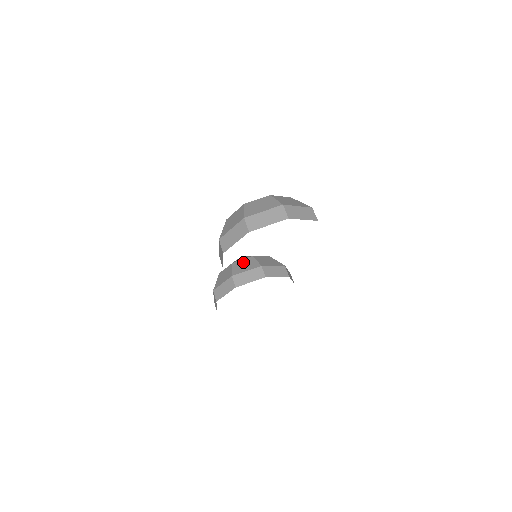
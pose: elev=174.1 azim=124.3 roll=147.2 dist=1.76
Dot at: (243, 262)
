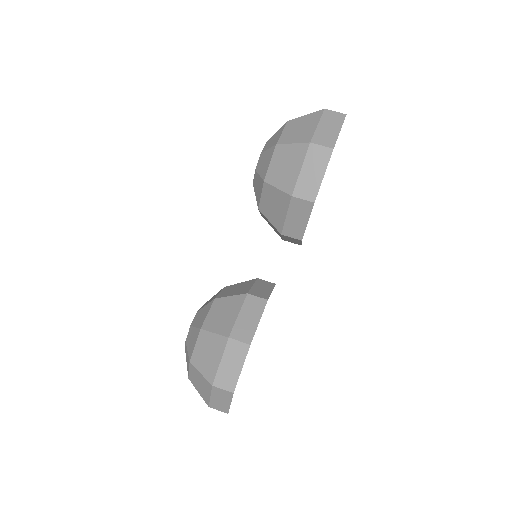
Dot at: (228, 290)
